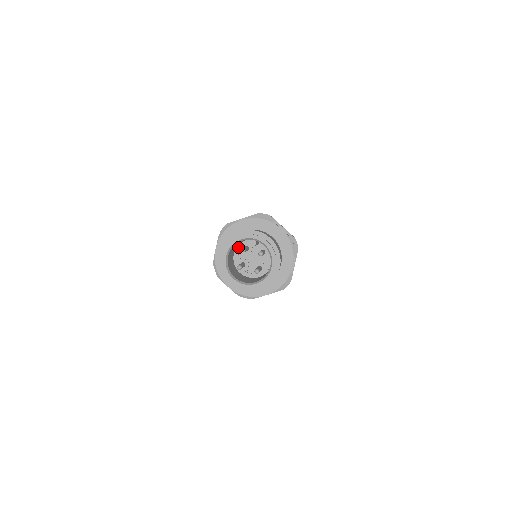
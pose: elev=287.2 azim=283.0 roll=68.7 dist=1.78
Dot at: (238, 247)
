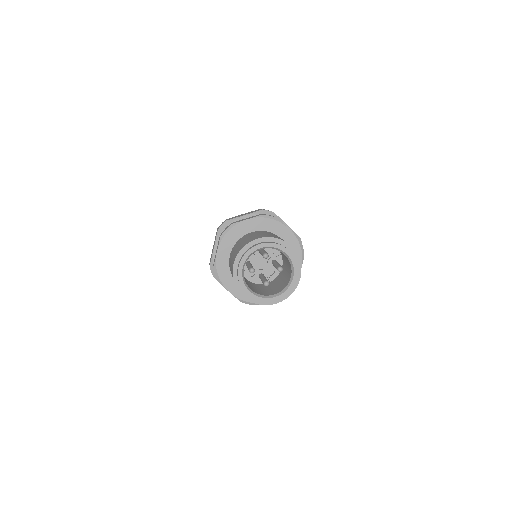
Dot at: occluded
